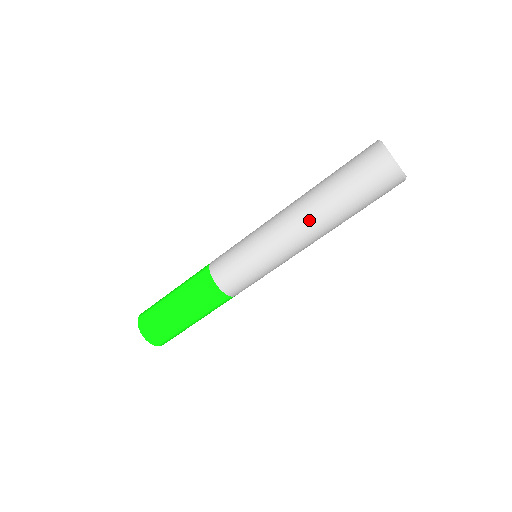
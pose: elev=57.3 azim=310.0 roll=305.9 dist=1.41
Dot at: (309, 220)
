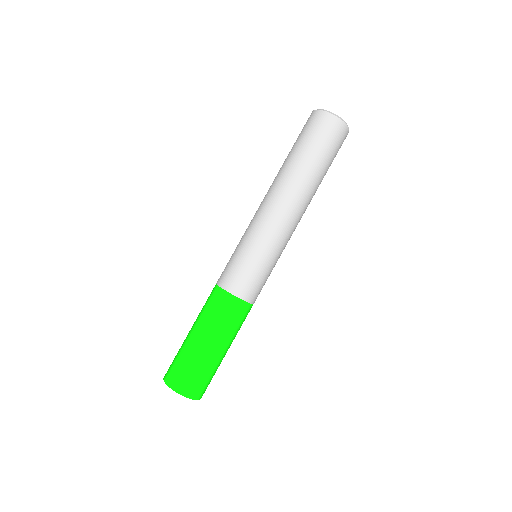
Dot at: (273, 185)
